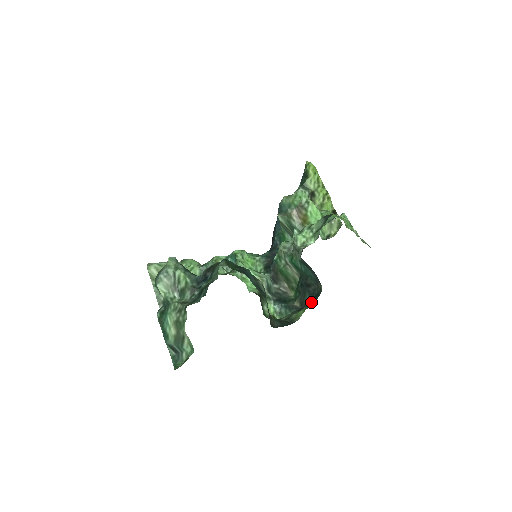
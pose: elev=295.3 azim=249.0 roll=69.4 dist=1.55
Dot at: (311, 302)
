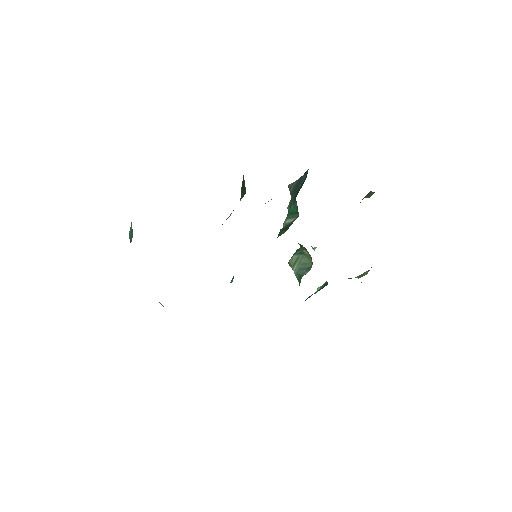
Dot at: occluded
